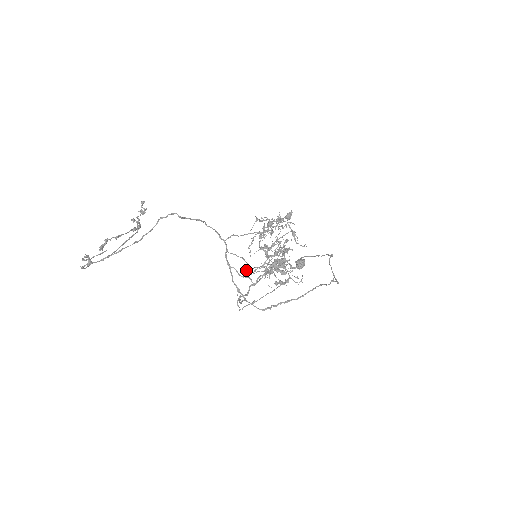
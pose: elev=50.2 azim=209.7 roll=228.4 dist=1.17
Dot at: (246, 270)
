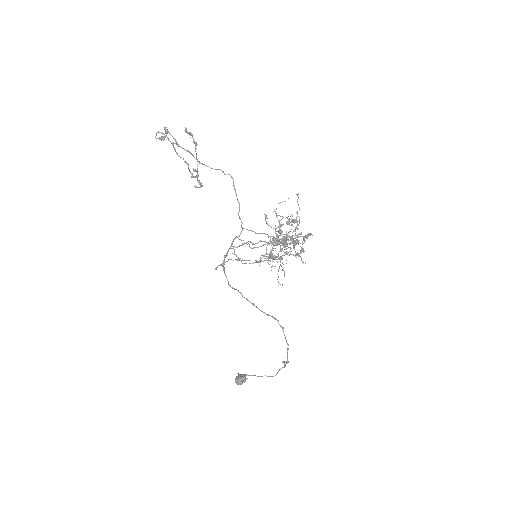
Dot at: (265, 214)
